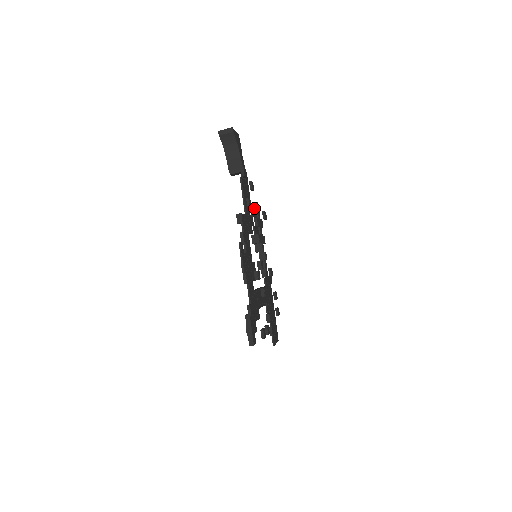
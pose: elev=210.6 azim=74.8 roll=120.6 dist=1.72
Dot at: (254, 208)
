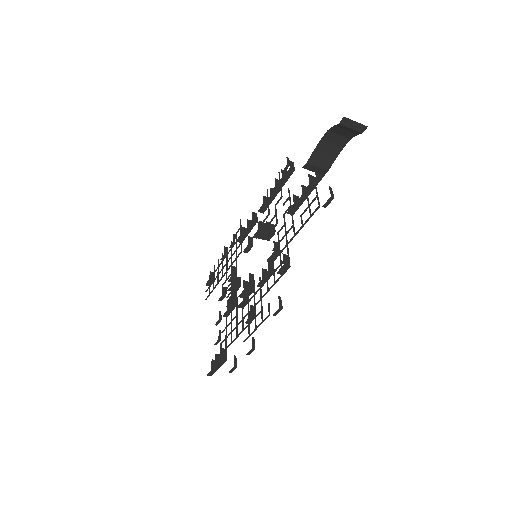
Dot at: (286, 175)
